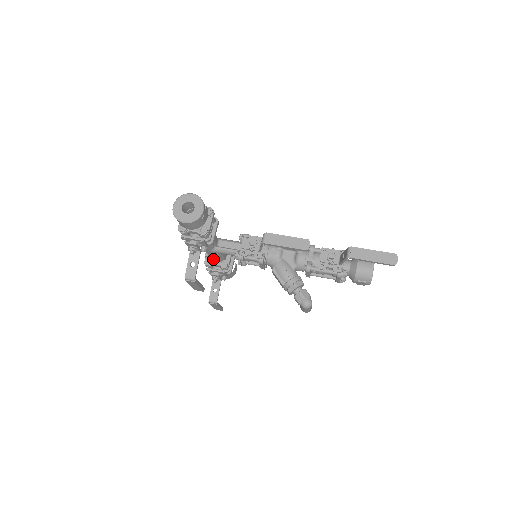
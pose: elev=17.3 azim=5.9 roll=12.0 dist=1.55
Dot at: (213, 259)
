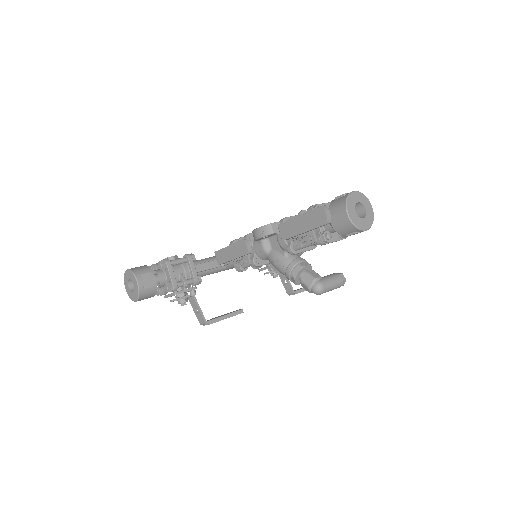
Dot at: occluded
